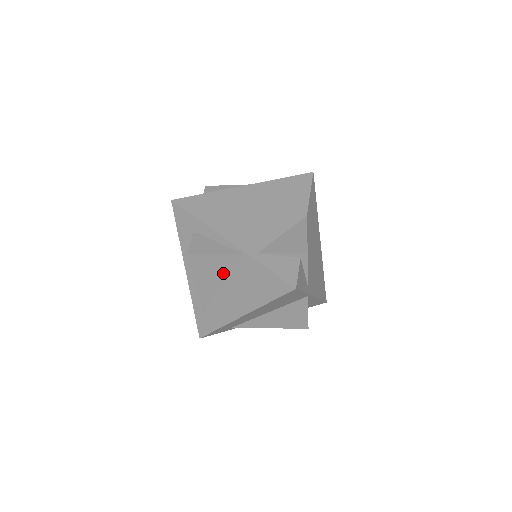
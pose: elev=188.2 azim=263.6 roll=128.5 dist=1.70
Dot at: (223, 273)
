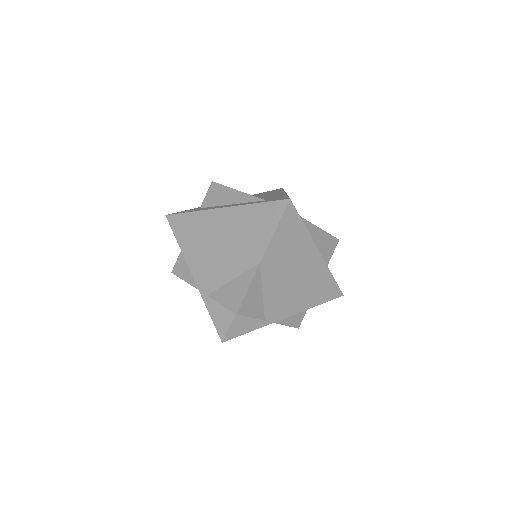
Dot at: occluded
